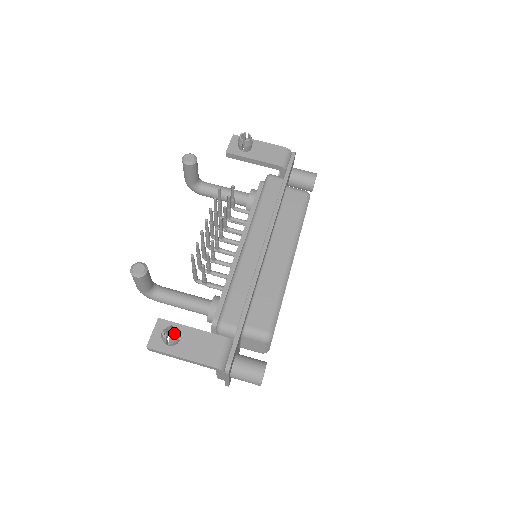
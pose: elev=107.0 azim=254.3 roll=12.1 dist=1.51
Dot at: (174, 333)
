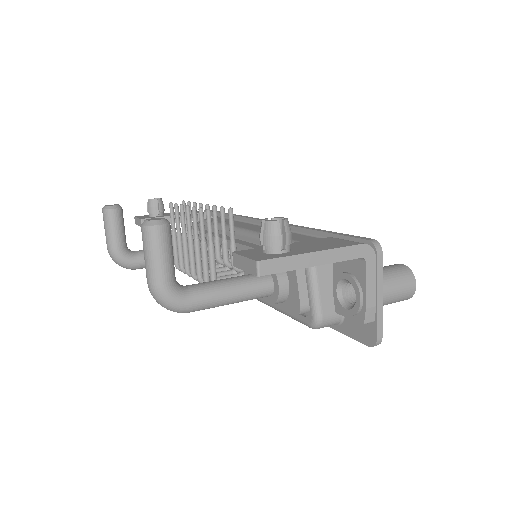
Dot at: occluded
